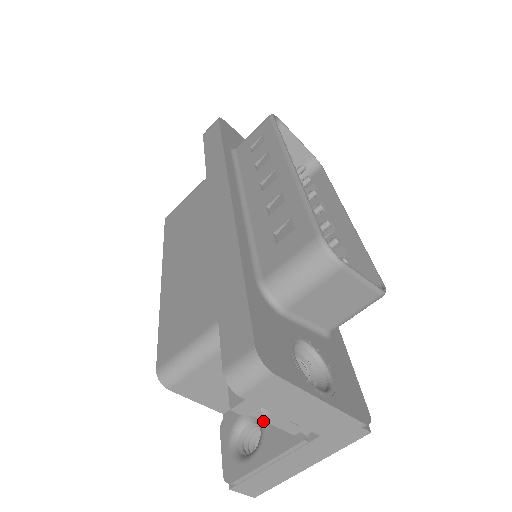
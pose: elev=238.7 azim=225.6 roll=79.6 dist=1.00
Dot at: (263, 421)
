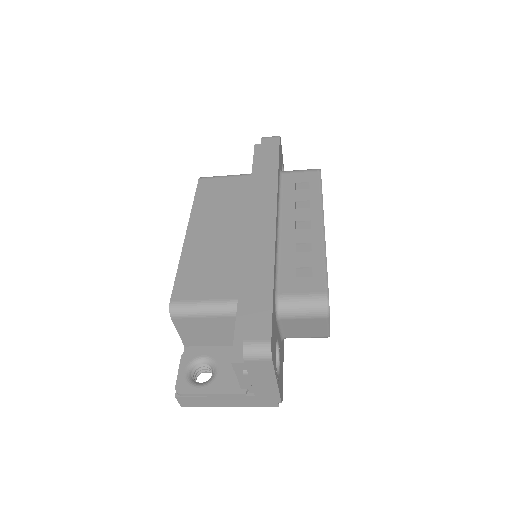
Dot at: (219, 368)
